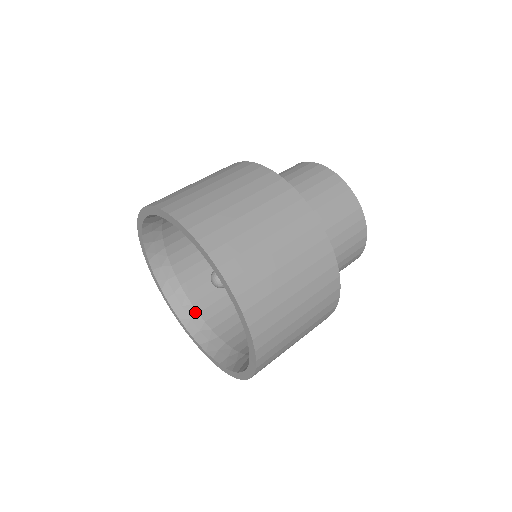
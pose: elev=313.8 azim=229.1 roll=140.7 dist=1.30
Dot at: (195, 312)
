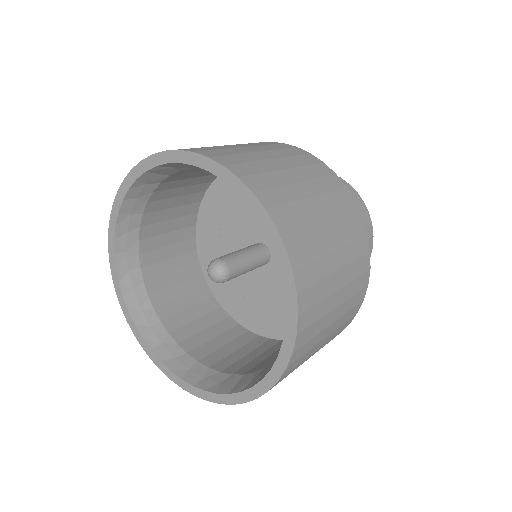
Dot at: (157, 319)
